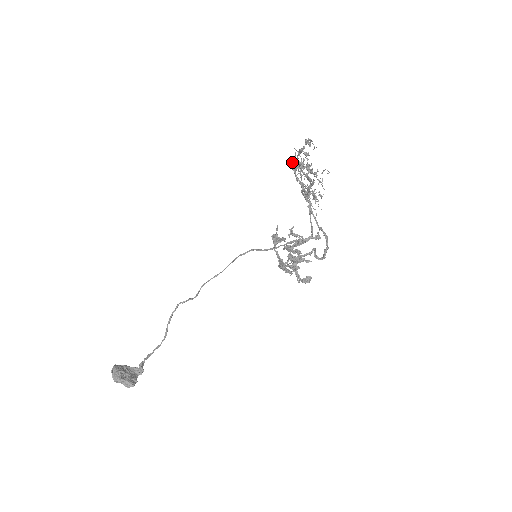
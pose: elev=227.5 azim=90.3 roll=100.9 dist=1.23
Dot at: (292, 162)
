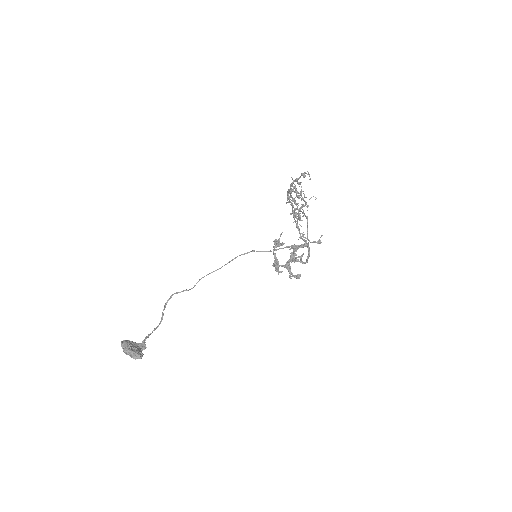
Dot at: (290, 187)
